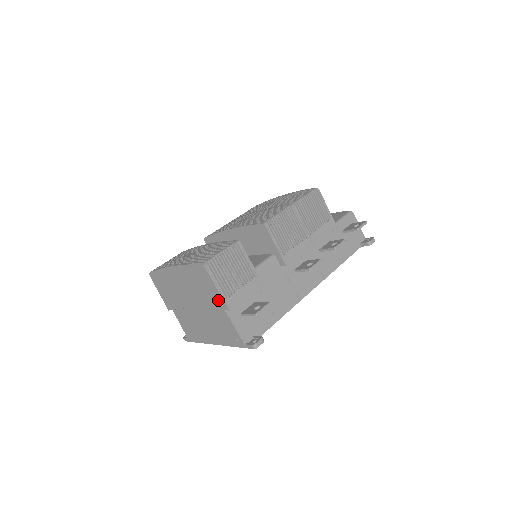
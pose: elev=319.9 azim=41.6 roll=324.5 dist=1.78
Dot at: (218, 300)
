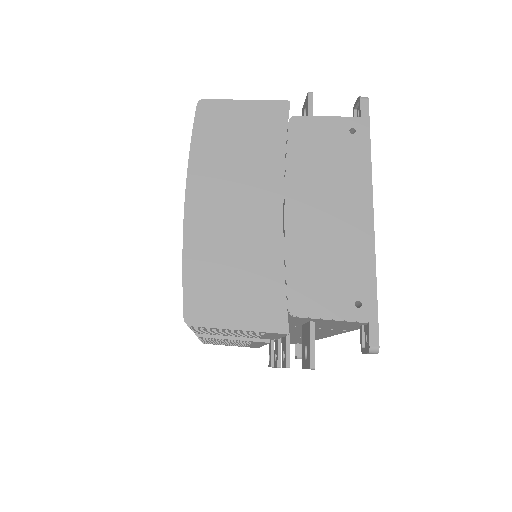
Dot at: (268, 115)
